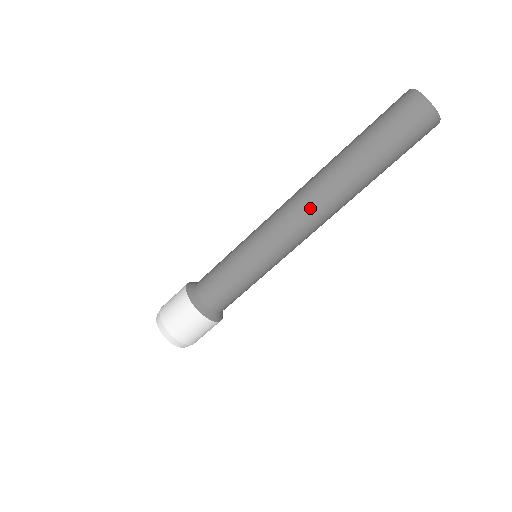
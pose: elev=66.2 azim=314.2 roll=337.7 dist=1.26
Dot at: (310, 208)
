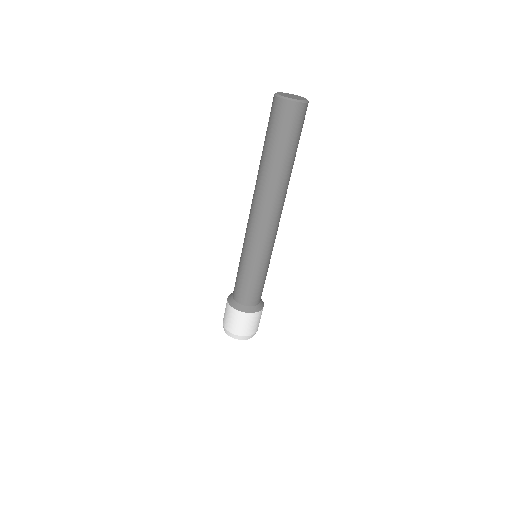
Dot at: (256, 207)
